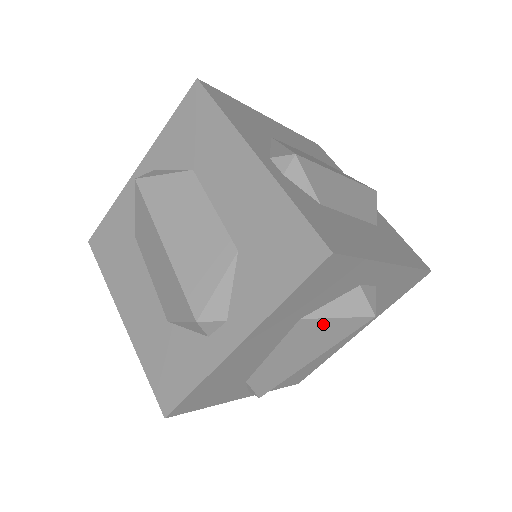
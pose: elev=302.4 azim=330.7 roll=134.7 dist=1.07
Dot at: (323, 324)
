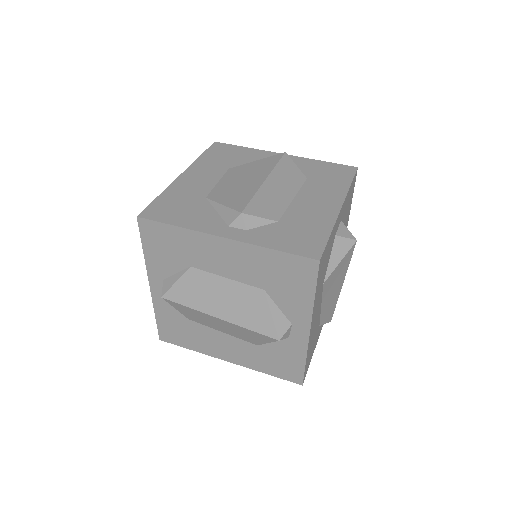
Dot at: (335, 272)
